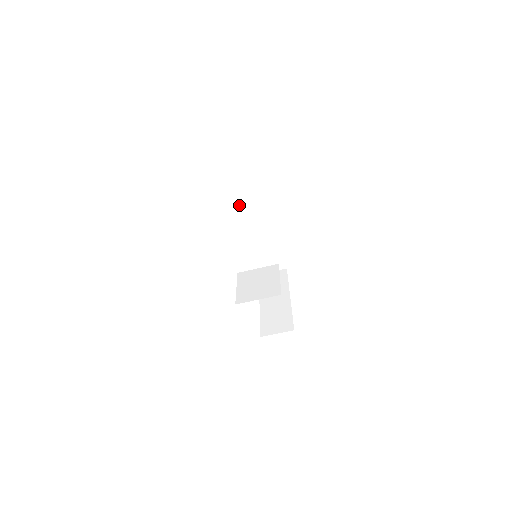
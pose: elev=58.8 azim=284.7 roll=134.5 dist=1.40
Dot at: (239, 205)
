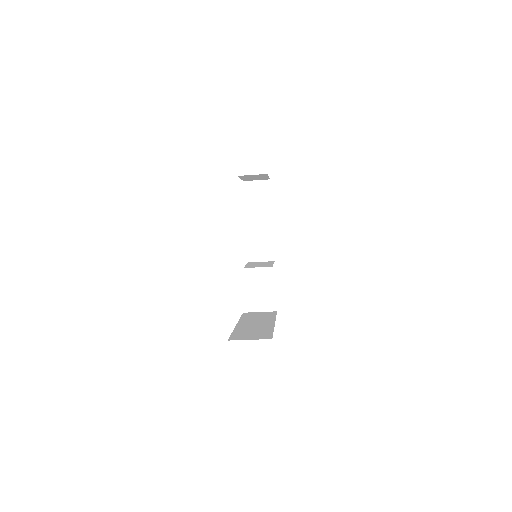
Dot at: occluded
